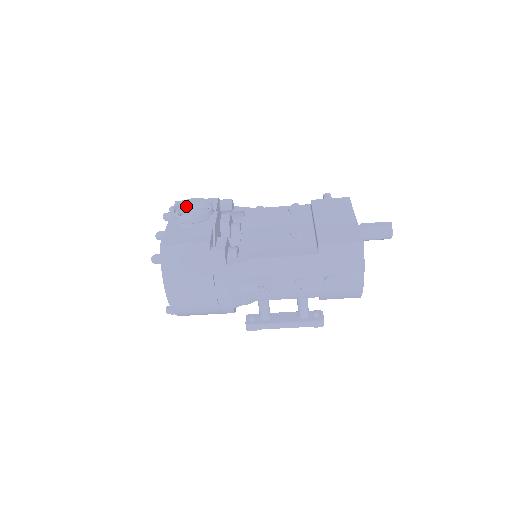
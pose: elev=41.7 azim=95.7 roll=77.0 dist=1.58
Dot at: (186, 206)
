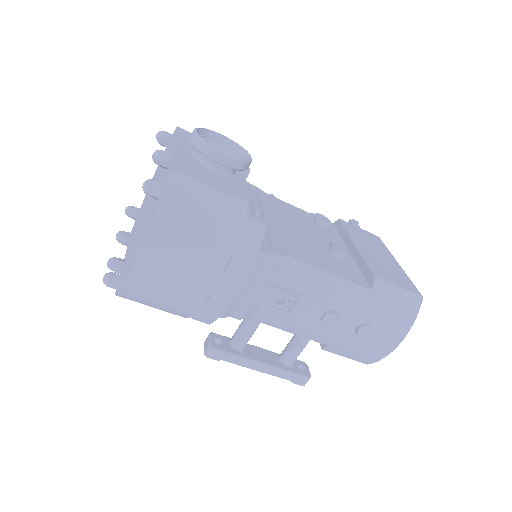
Dot at: (207, 138)
